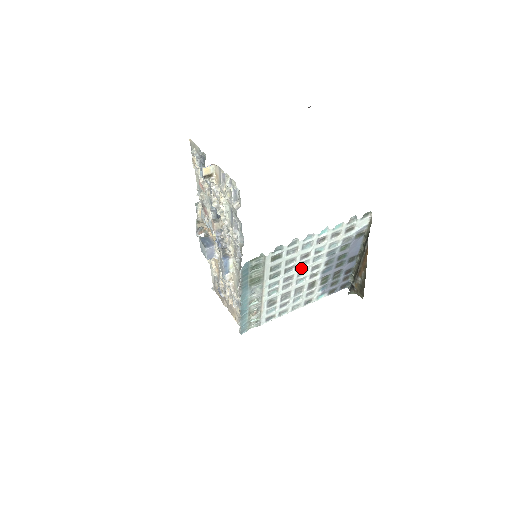
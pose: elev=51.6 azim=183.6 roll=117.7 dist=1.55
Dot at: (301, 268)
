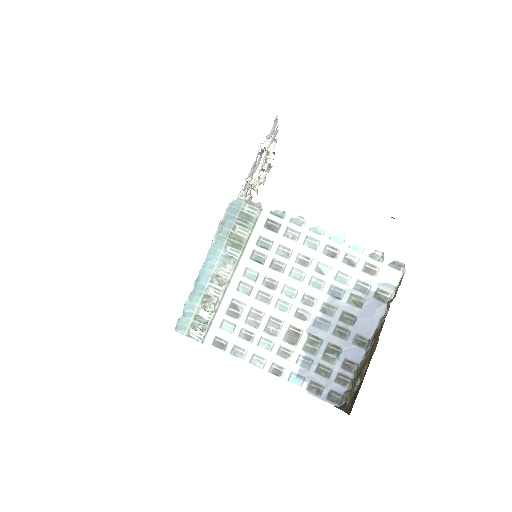
Dot at: (291, 280)
